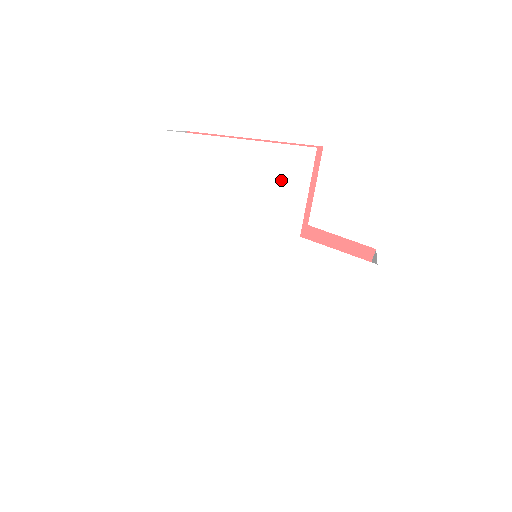
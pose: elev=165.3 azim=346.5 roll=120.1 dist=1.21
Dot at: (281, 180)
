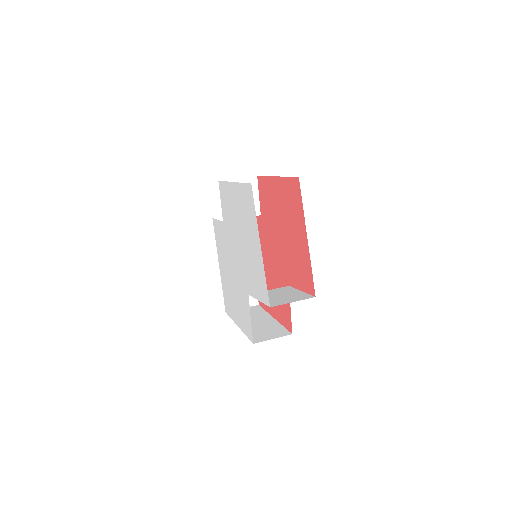
Dot at: (258, 281)
